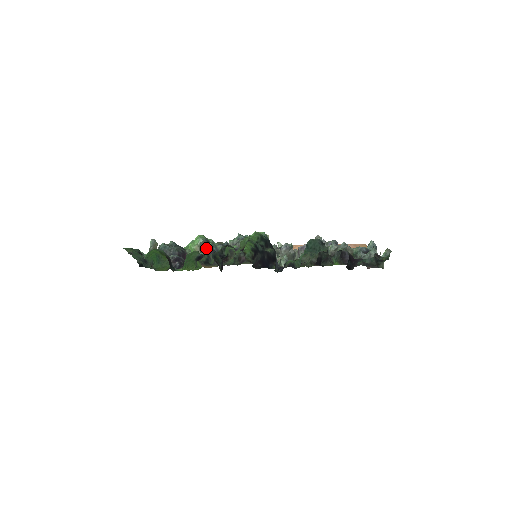
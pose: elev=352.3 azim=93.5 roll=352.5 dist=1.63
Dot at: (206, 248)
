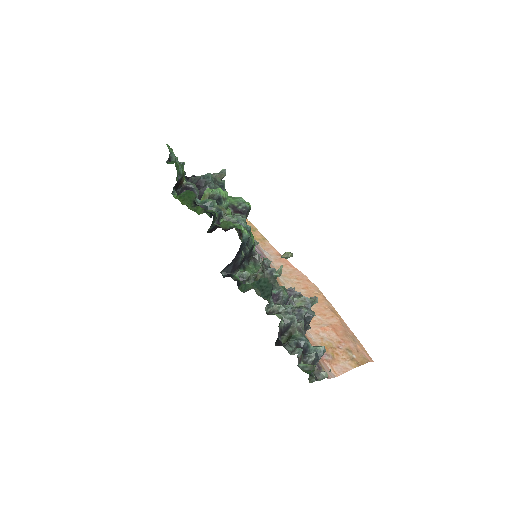
Dot at: (205, 200)
